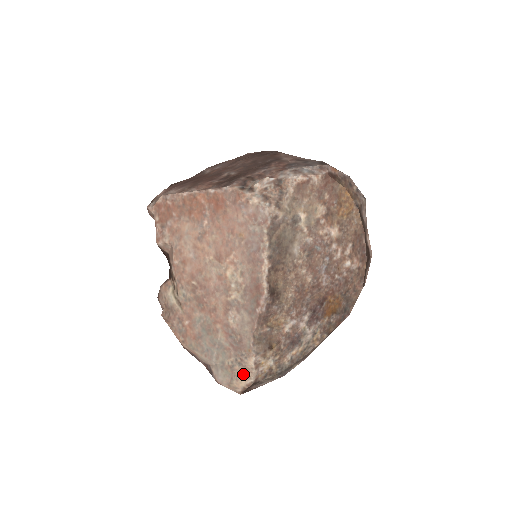
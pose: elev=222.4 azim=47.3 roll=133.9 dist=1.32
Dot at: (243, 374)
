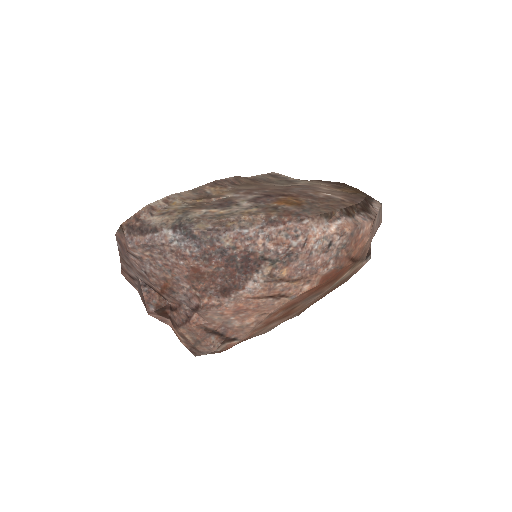
Dot at: occluded
